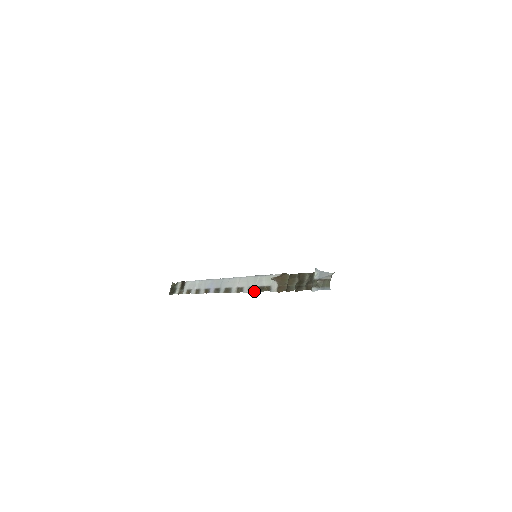
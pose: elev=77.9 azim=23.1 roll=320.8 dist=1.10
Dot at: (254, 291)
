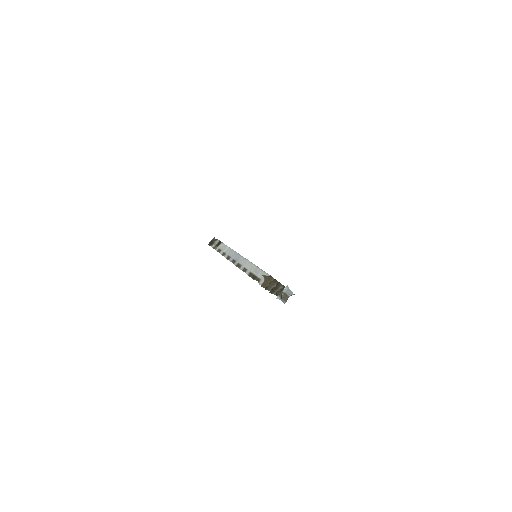
Dot at: (251, 276)
